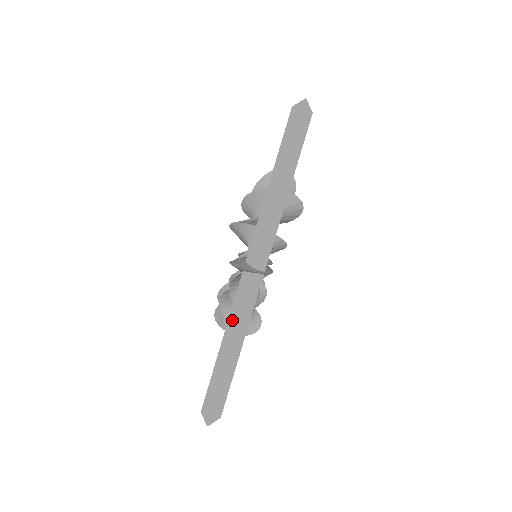
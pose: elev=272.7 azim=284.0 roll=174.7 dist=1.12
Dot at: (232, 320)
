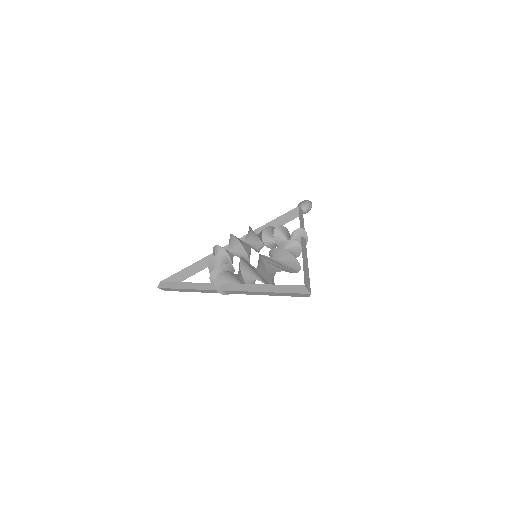
Dot at: (198, 285)
